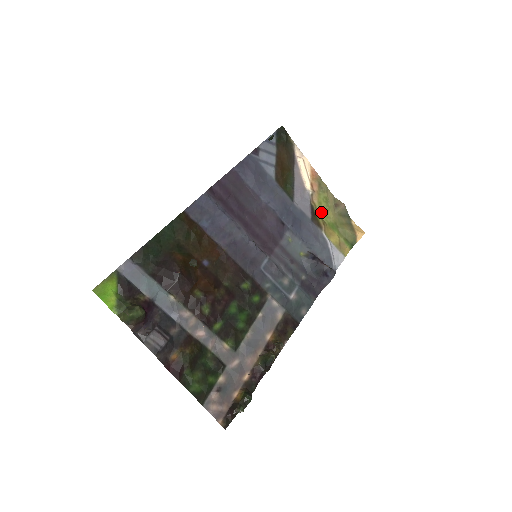
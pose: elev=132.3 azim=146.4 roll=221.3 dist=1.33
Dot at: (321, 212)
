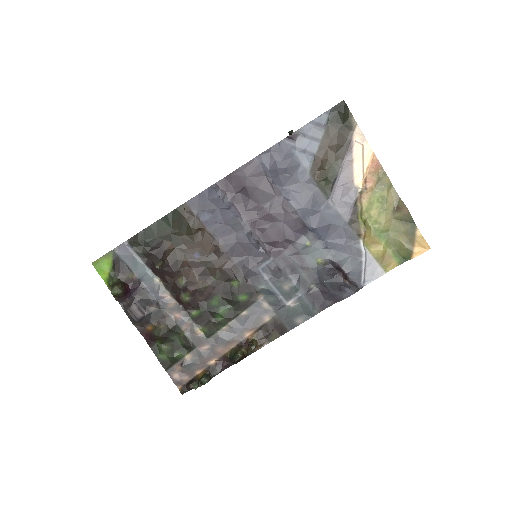
Dot at: (368, 215)
